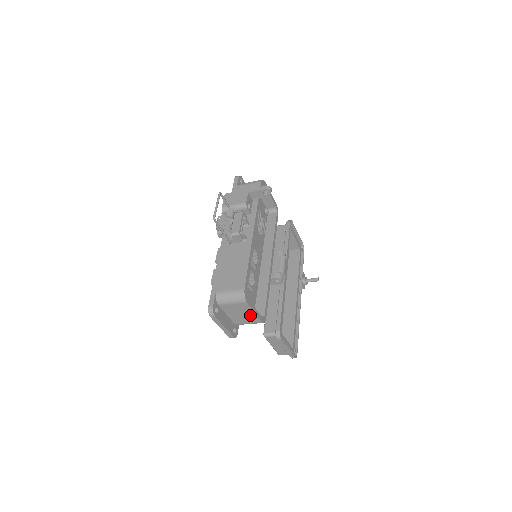
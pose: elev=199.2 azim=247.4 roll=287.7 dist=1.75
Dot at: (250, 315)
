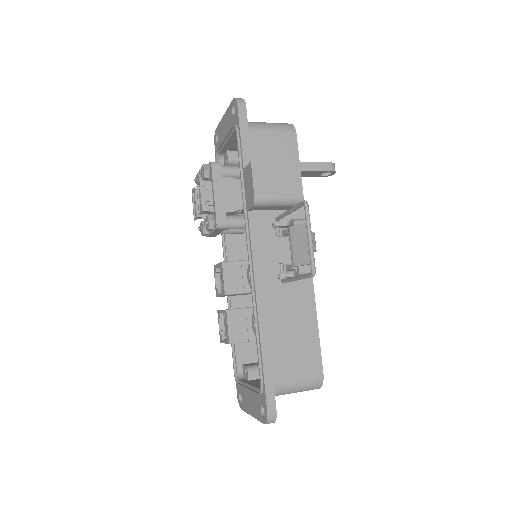
Dot at: occluded
